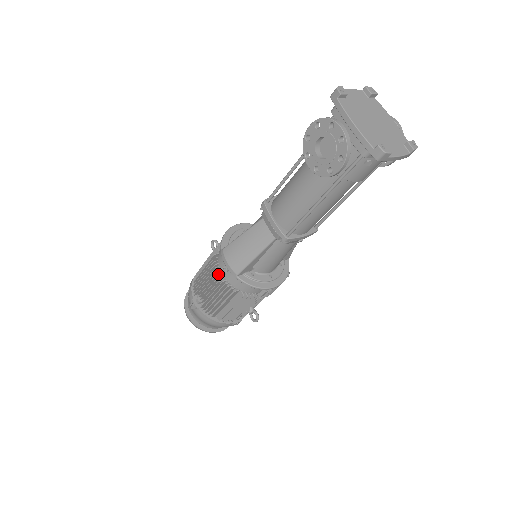
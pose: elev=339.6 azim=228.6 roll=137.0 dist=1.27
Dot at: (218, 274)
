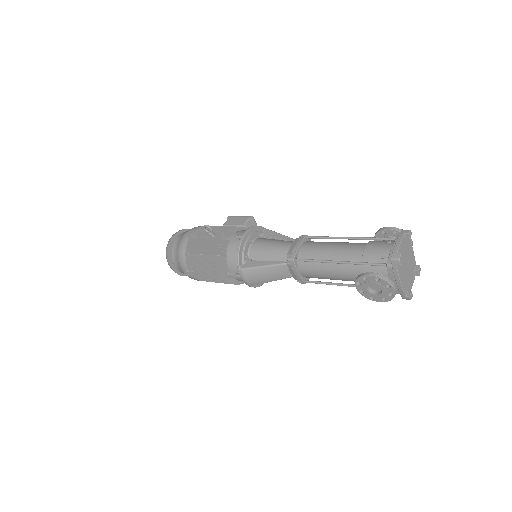
Dot at: (229, 276)
